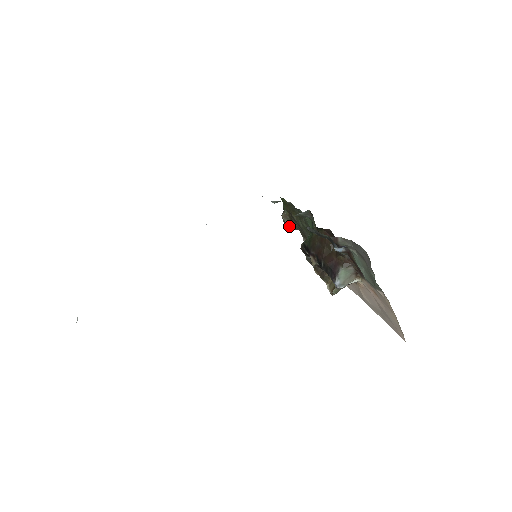
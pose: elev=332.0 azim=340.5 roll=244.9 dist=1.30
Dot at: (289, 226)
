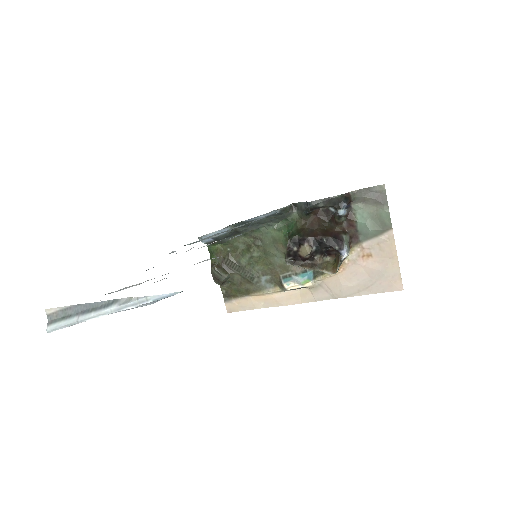
Dot at: (223, 276)
